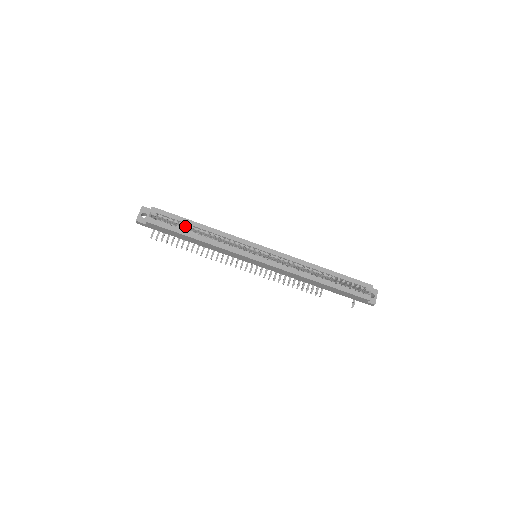
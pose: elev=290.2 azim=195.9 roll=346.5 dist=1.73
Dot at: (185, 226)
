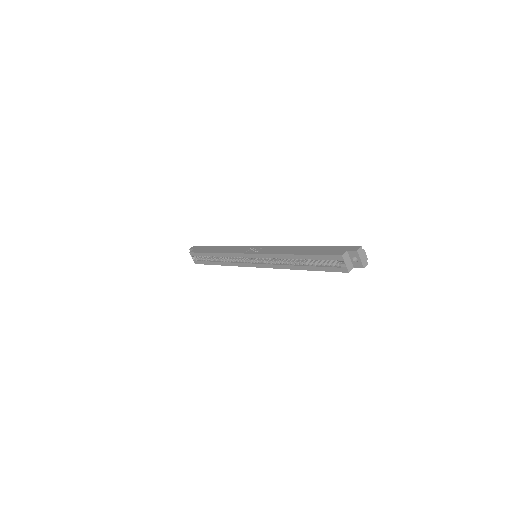
Dot at: occluded
